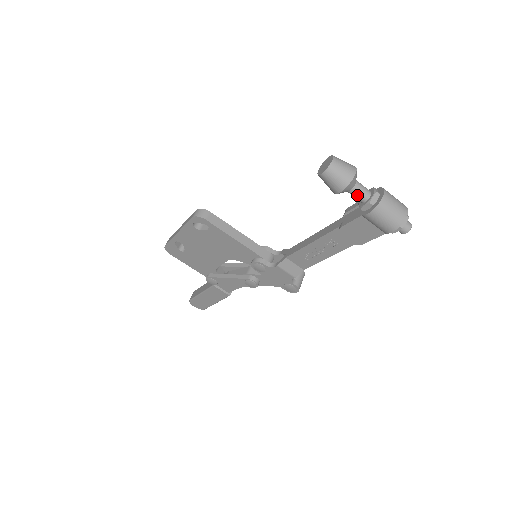
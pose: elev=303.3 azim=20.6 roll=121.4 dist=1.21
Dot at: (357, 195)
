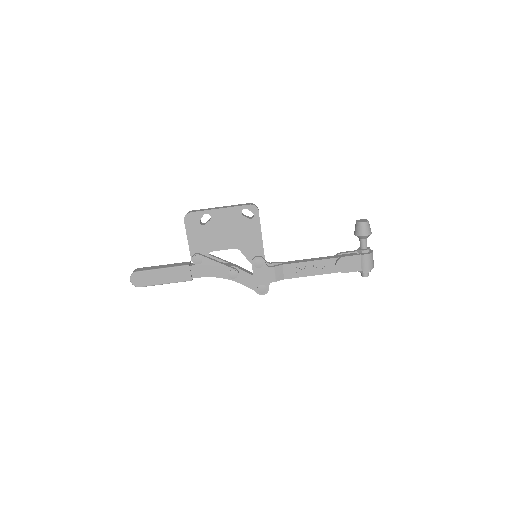
Dot at: (365, 243)
